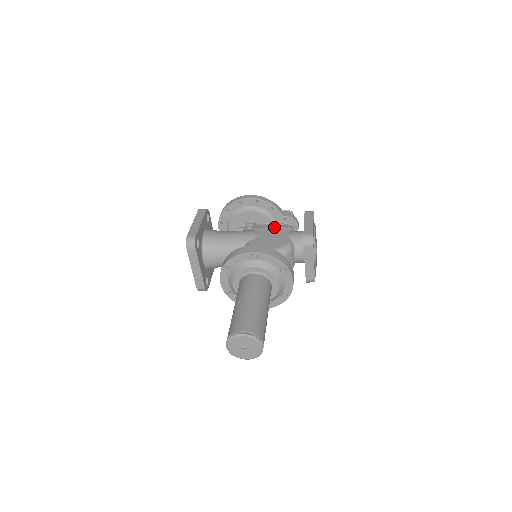
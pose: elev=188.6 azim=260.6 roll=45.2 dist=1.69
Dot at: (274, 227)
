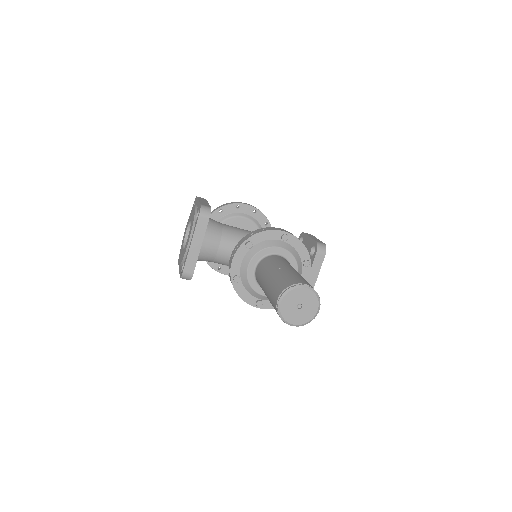
Dot at: occluded
